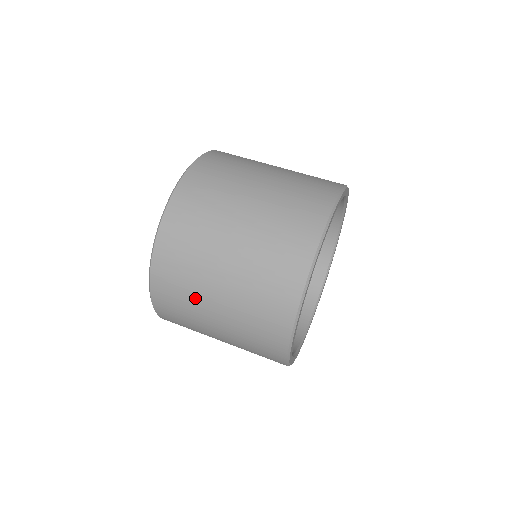
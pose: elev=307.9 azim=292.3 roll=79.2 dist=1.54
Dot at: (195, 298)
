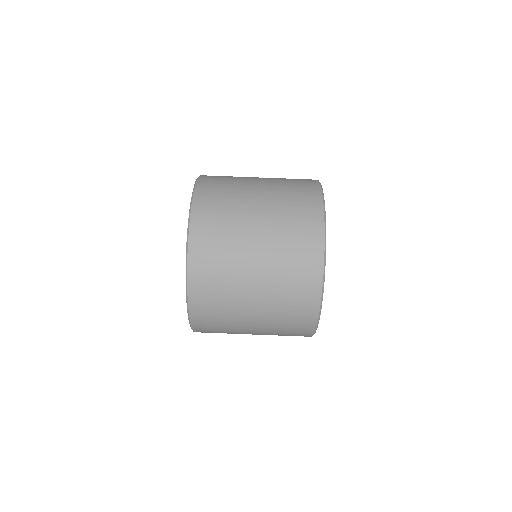
Dot at: occluded
